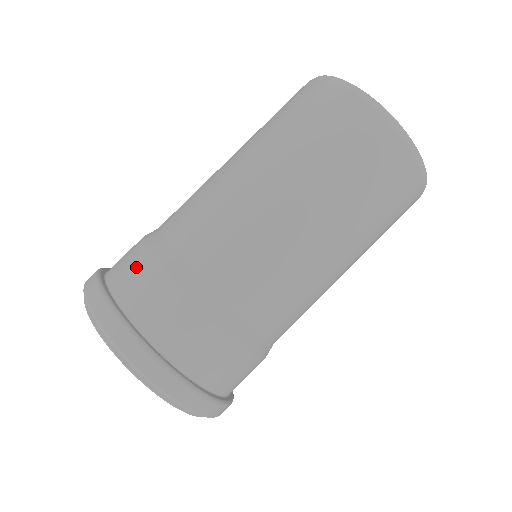
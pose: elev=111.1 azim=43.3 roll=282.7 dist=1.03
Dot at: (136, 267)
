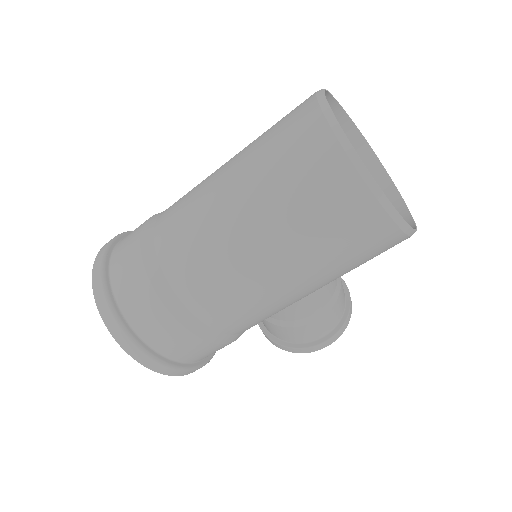
Dot at: (136, 228)
